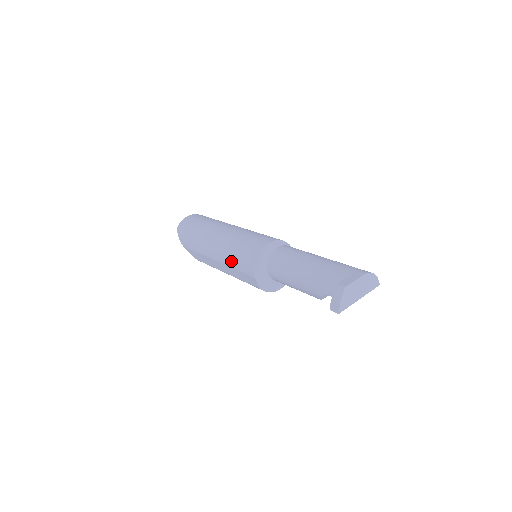
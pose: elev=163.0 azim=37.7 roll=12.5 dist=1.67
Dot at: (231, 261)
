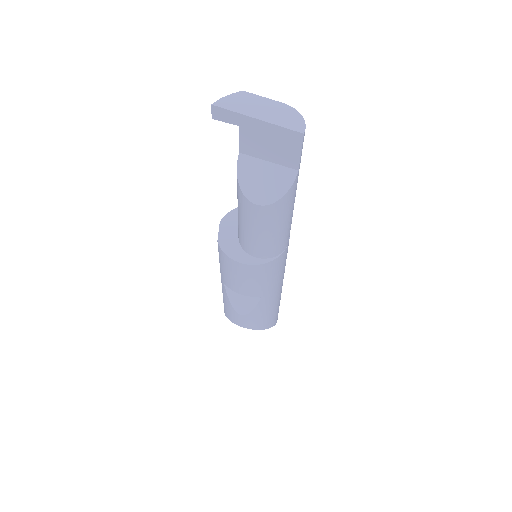
Dot at: occluded
